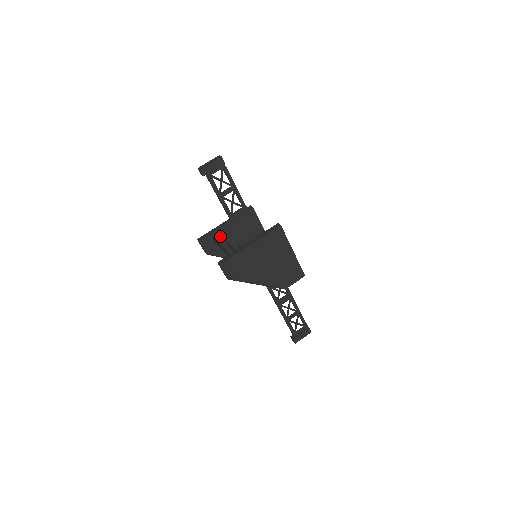
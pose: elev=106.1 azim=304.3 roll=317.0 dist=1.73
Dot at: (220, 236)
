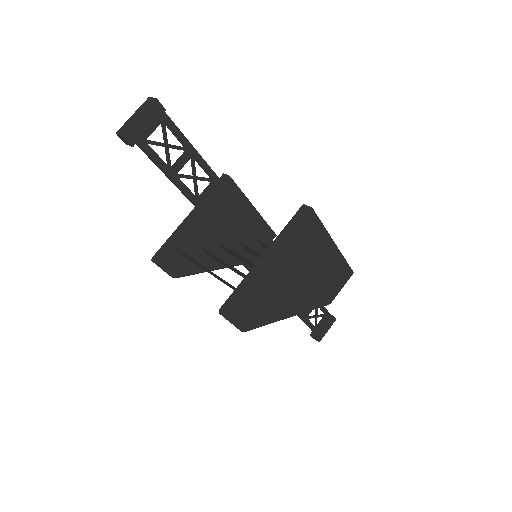
Dot at: (188, 242)
